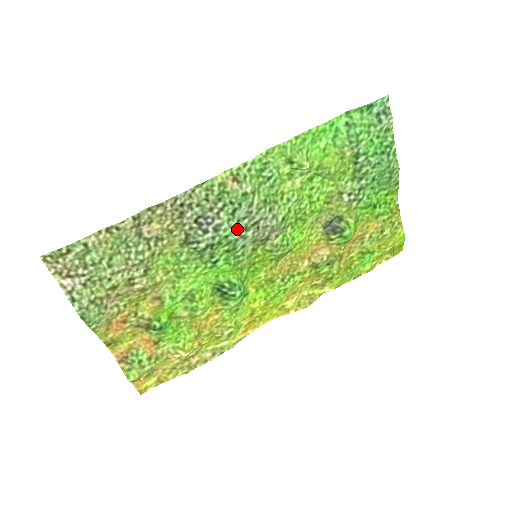
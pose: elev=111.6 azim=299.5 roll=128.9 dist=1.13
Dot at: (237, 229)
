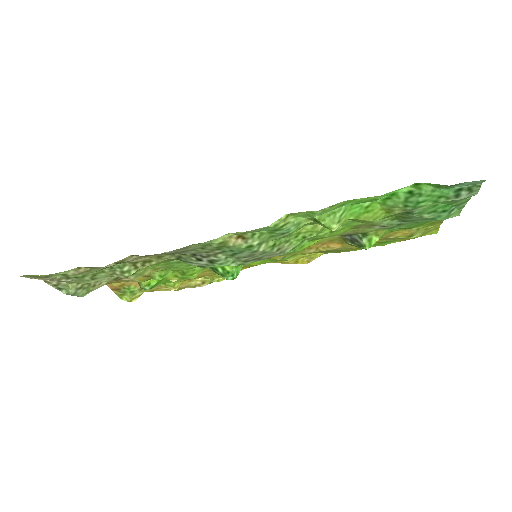
Dot at: (235, 261)
